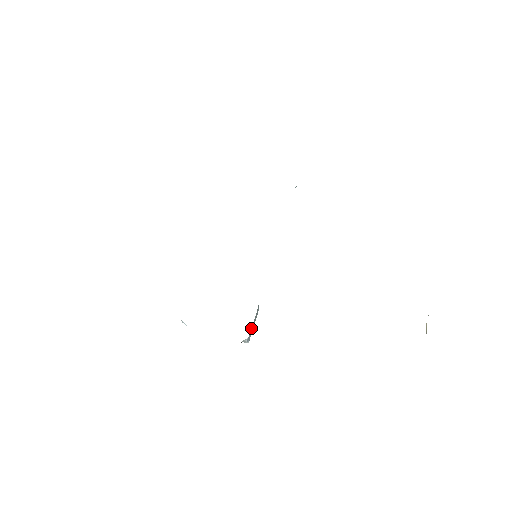
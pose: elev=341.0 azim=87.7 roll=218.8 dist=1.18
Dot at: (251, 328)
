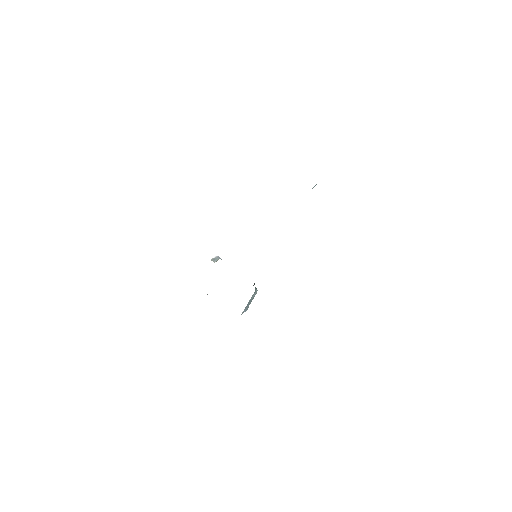
Dot at: (244, 309)
